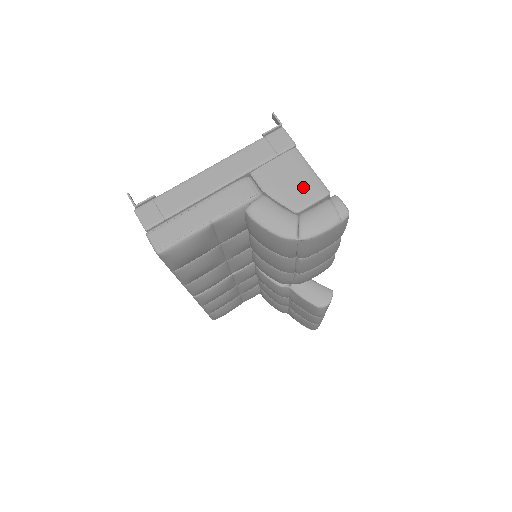
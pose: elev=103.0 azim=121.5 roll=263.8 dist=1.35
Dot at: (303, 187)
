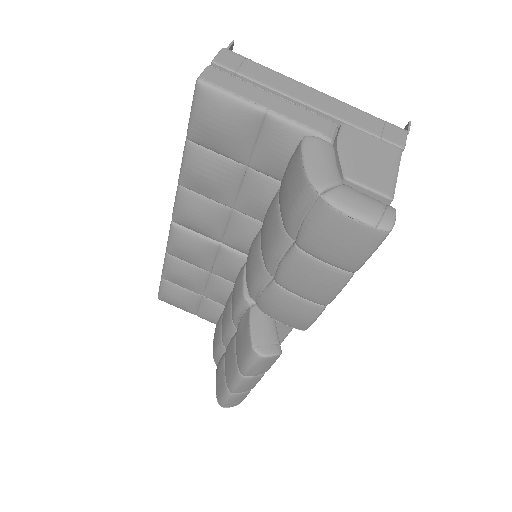
Dot at: (374, 172)
